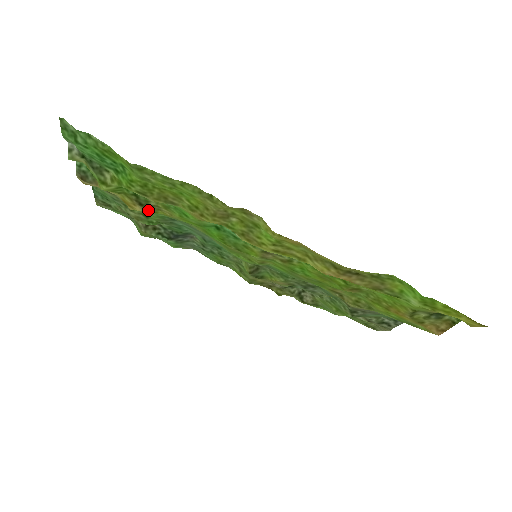
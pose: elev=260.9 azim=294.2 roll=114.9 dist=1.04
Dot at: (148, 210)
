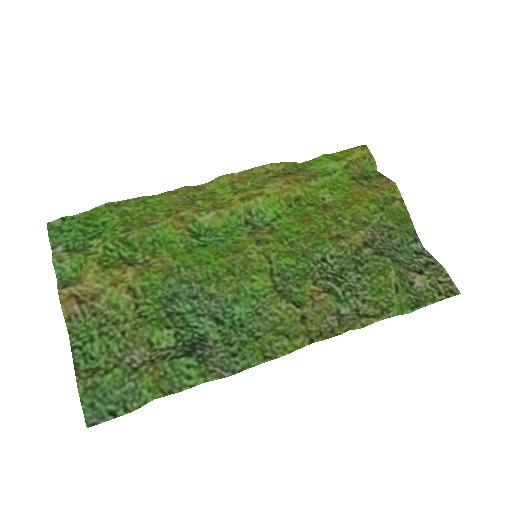
Dot at: (139, 269)
